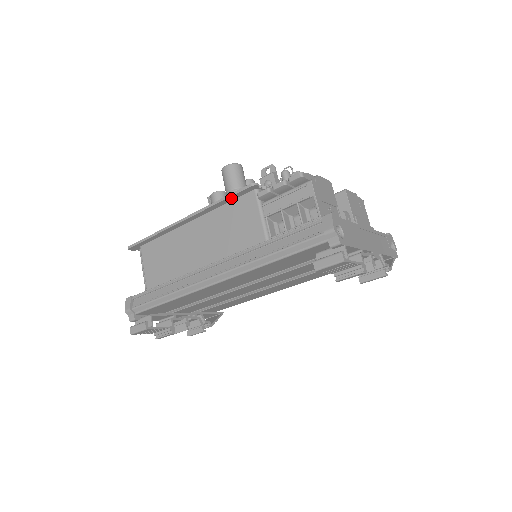
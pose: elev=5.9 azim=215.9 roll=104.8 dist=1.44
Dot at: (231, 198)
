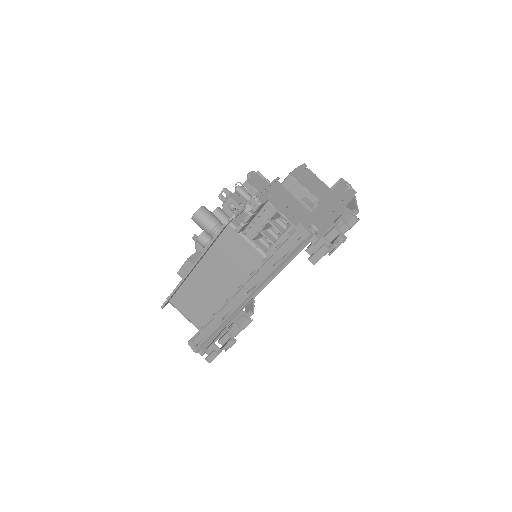
Dot at: (215, 239)
